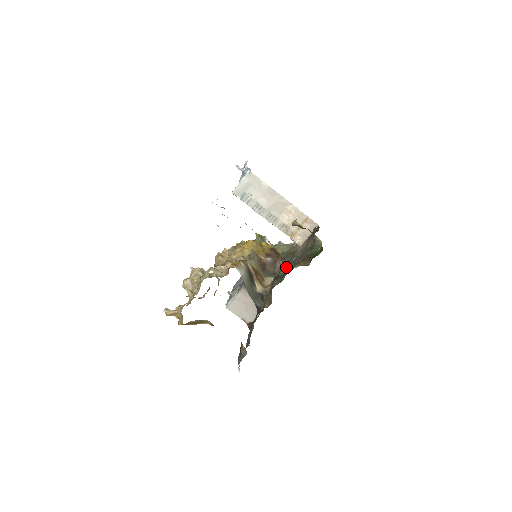
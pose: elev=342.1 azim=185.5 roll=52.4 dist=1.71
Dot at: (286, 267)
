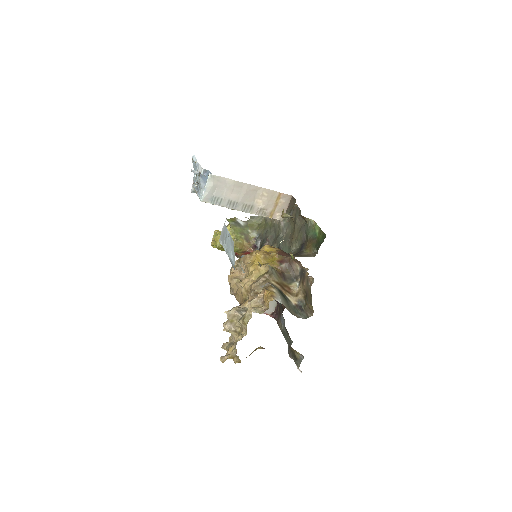
Dot at: occluded
